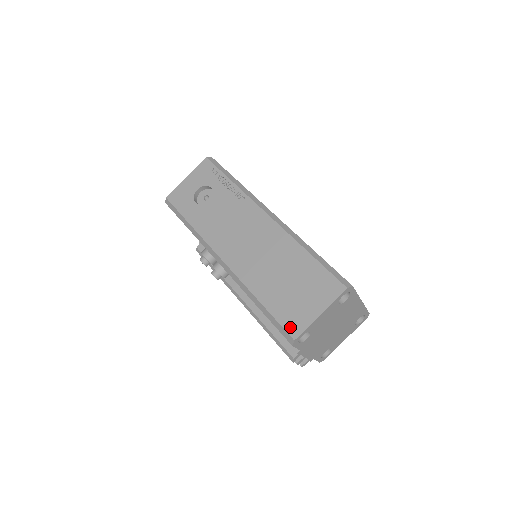
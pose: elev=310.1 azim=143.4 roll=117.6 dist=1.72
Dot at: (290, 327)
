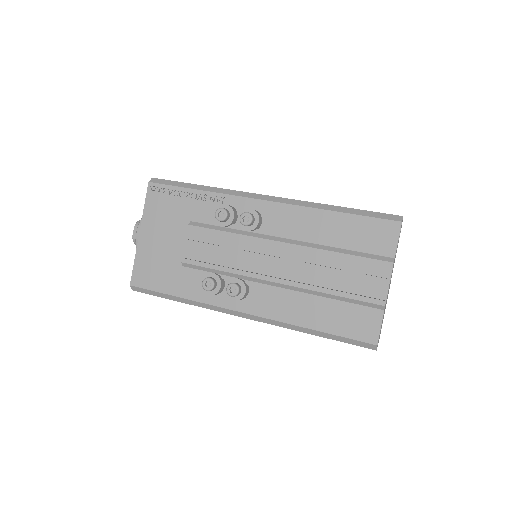
Dot at: (388, 214)
